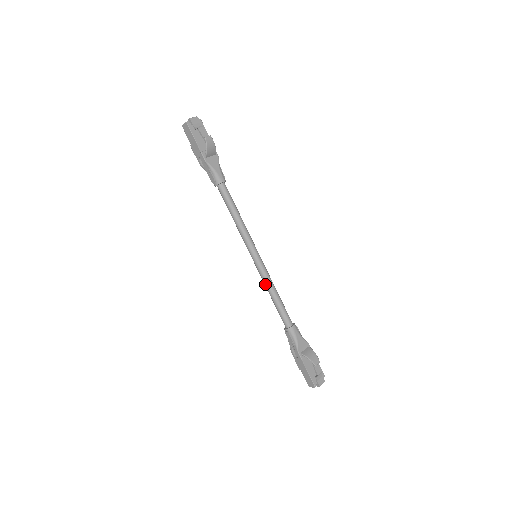
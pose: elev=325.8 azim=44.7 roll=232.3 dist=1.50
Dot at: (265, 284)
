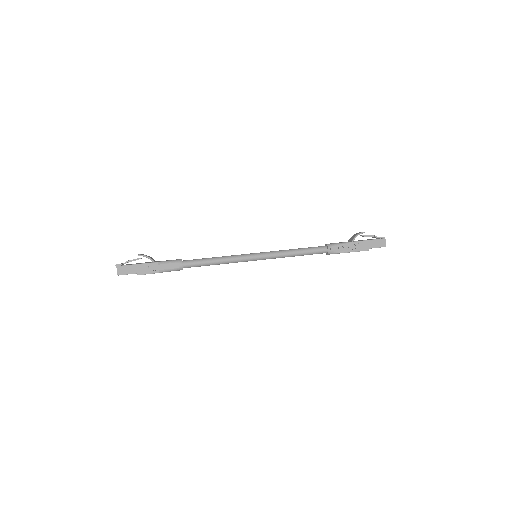
Dot at: (283, 254)
